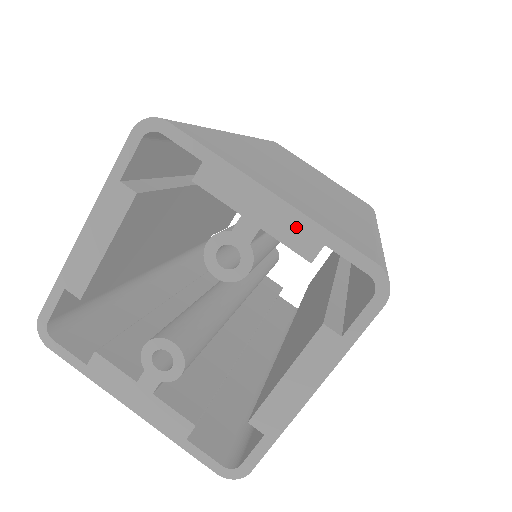
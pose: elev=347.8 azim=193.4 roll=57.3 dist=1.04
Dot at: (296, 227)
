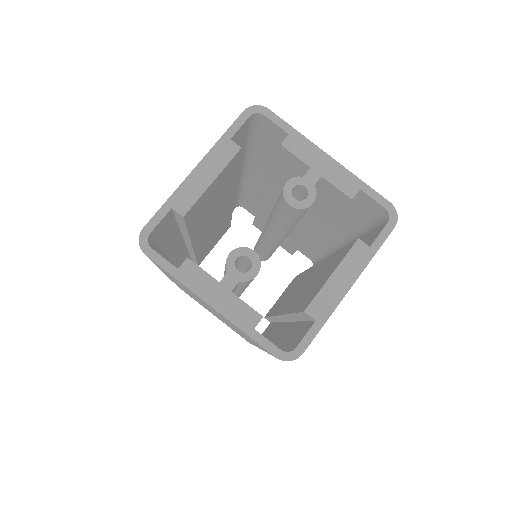
Dot at: (344, 177)
